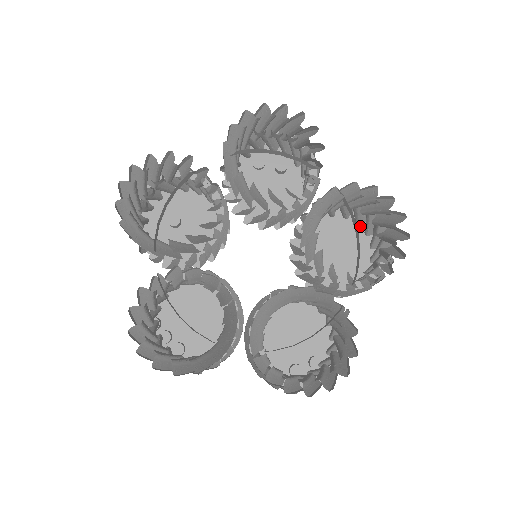
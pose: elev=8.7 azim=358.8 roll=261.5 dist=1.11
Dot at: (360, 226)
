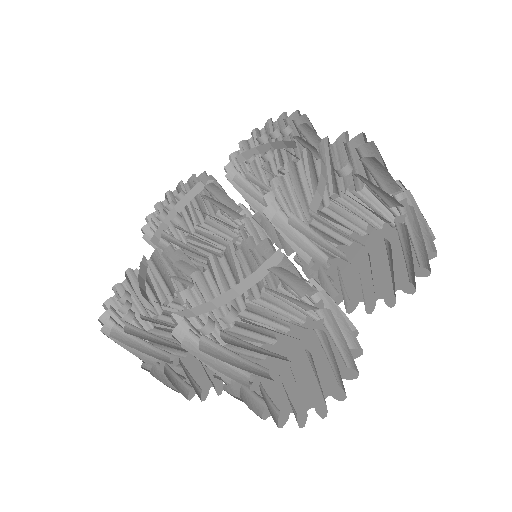
Dot at: occluded
